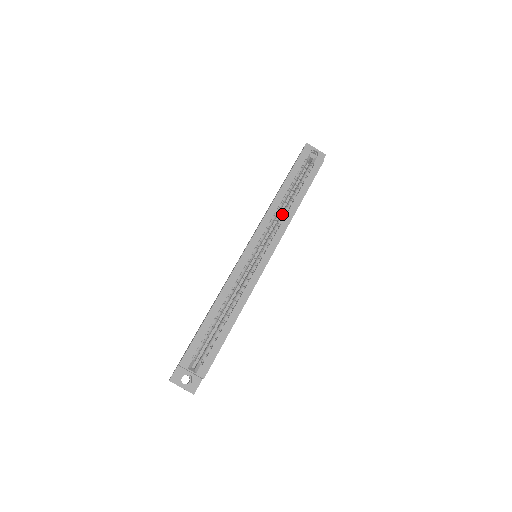
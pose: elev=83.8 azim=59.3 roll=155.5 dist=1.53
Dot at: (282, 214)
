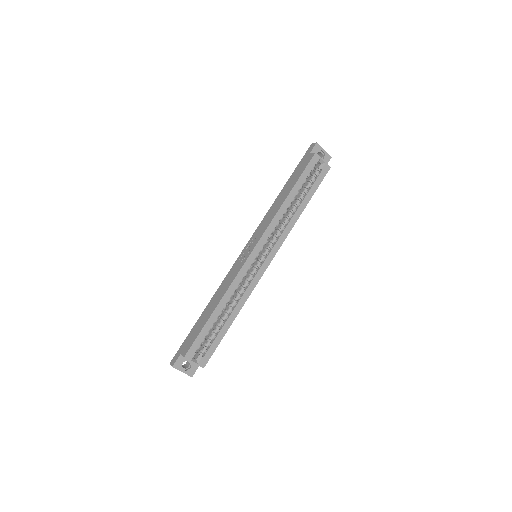
Dot at: (286, 220)
